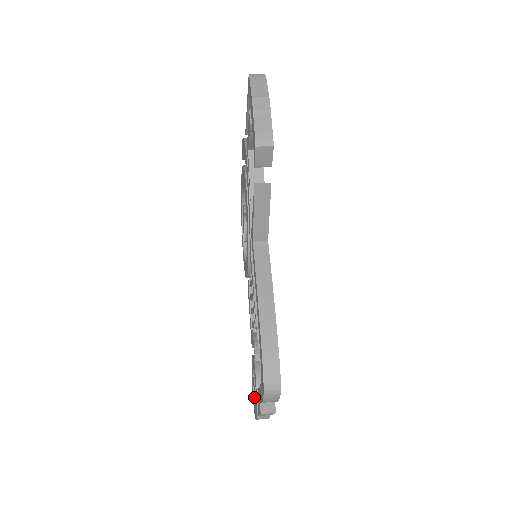
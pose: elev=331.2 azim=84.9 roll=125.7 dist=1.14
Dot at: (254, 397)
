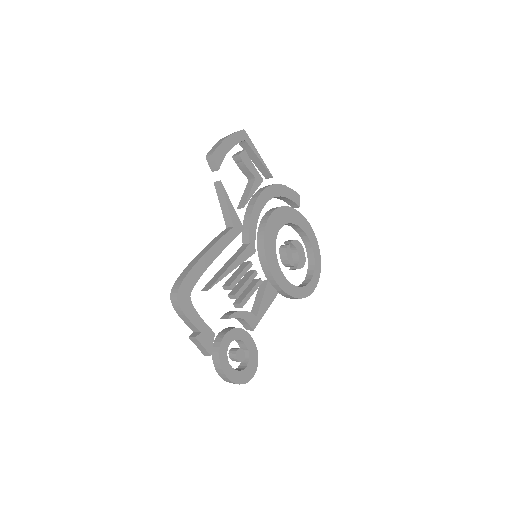
Dot at: (235, 369)
